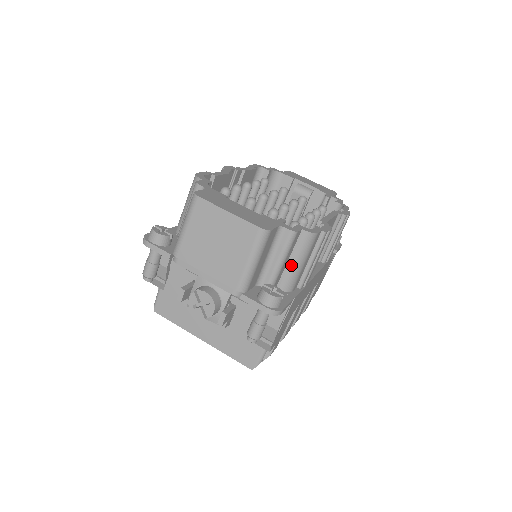
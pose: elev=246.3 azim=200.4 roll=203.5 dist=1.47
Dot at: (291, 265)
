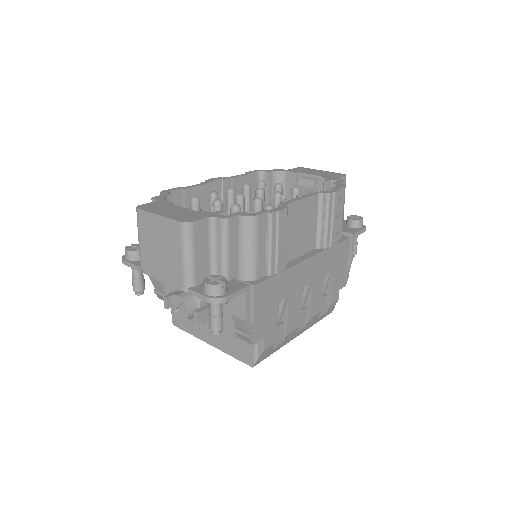
Dot at: (242, 253)
